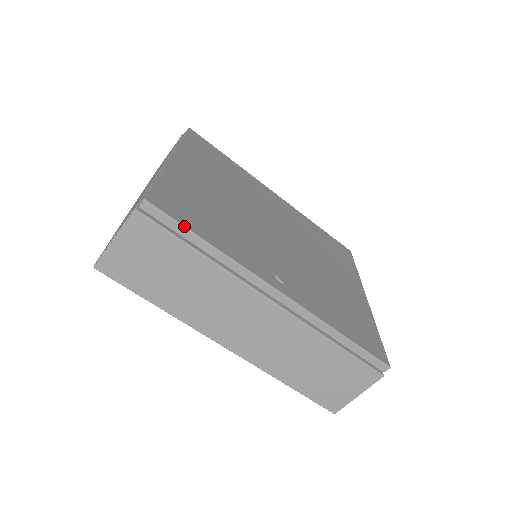
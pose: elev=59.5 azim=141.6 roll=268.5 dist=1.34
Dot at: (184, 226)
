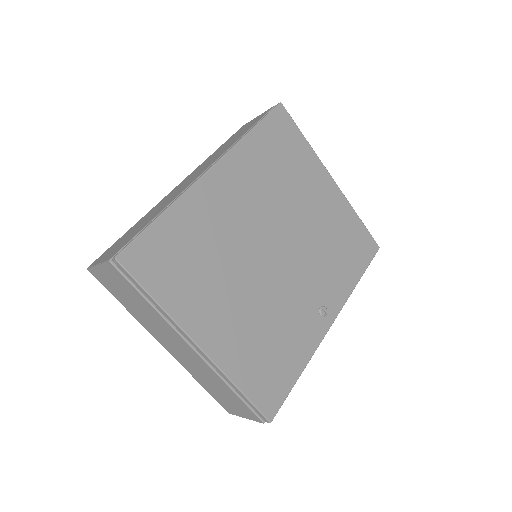
Dot at: occluded
